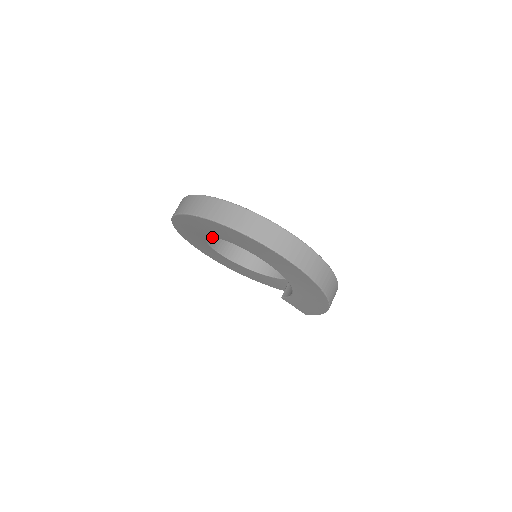
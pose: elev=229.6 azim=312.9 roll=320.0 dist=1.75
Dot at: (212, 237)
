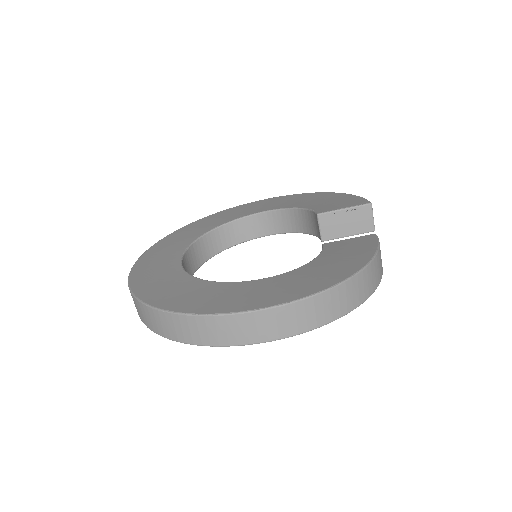
Dot at: (211, 246)
